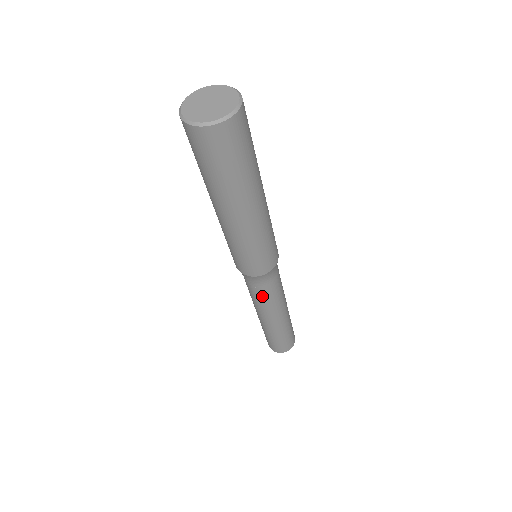
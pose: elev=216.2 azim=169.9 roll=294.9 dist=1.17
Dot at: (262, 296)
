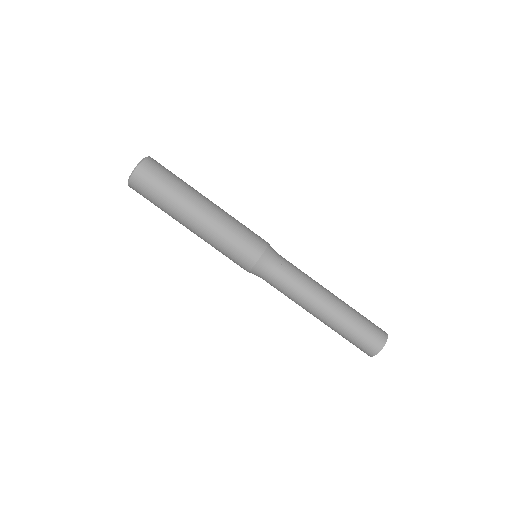
Dot at: (289, 279)
